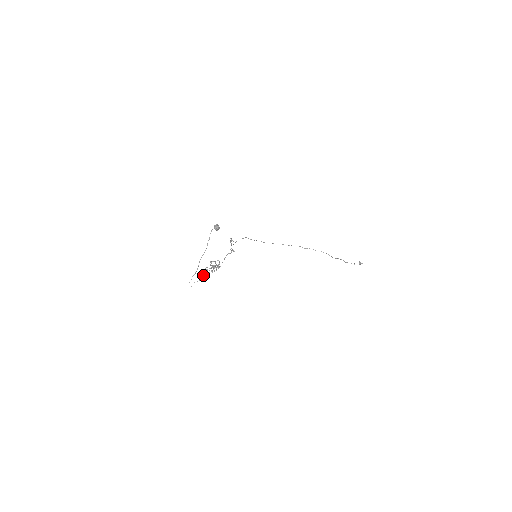
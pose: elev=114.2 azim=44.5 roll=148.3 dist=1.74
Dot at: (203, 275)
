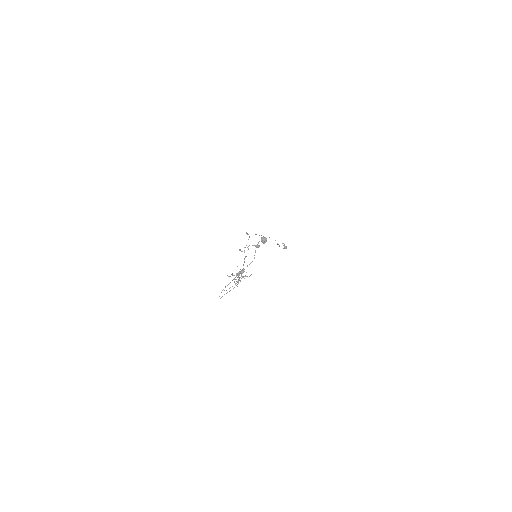
Dot at: occluded
